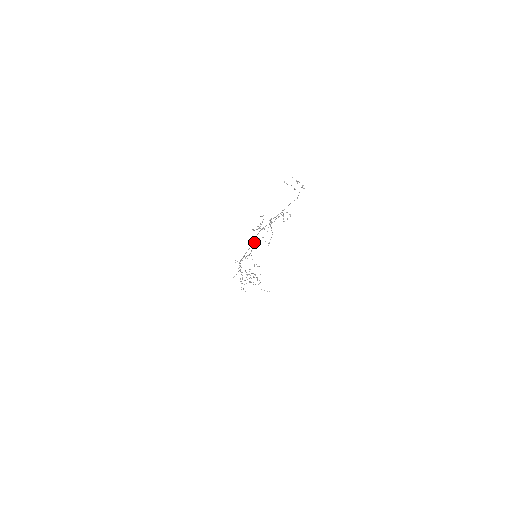
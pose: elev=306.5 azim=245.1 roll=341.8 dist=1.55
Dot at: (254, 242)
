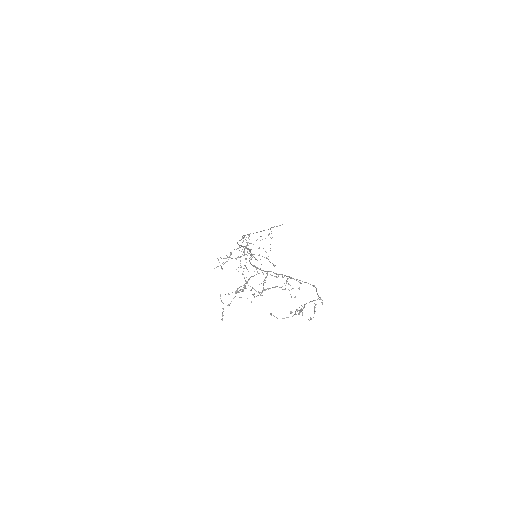
Dot at: (251, 254)
